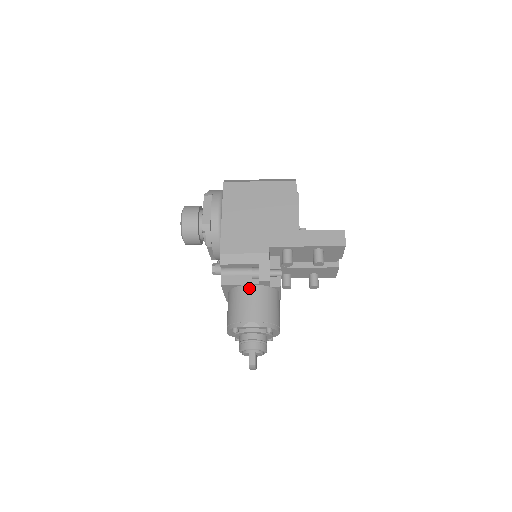
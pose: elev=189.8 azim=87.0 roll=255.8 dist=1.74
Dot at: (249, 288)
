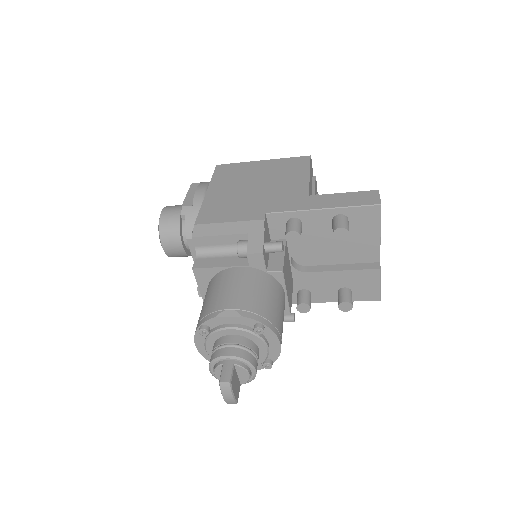
Dot at: (233, 270)
